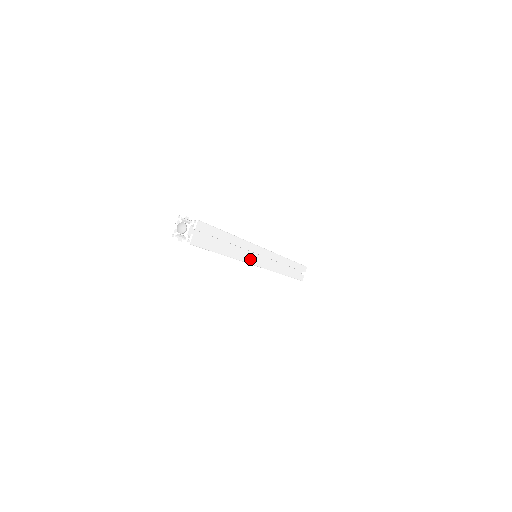
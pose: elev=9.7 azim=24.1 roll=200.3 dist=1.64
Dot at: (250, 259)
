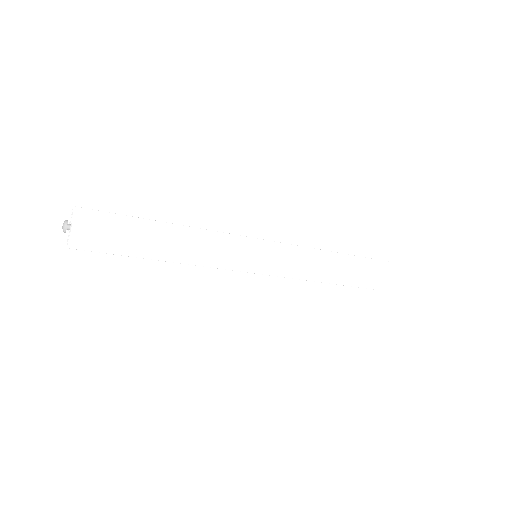
Dot at: (220, 265)
